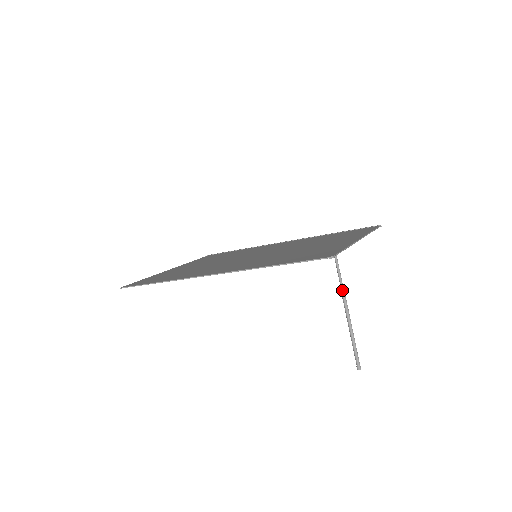
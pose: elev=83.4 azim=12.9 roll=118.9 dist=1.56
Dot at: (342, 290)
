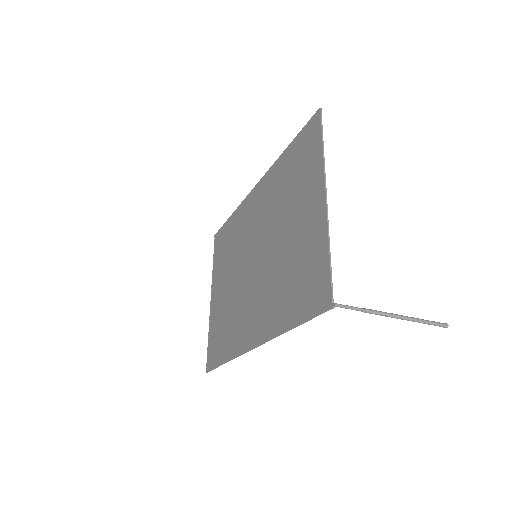
Dot at: (370, 313)
